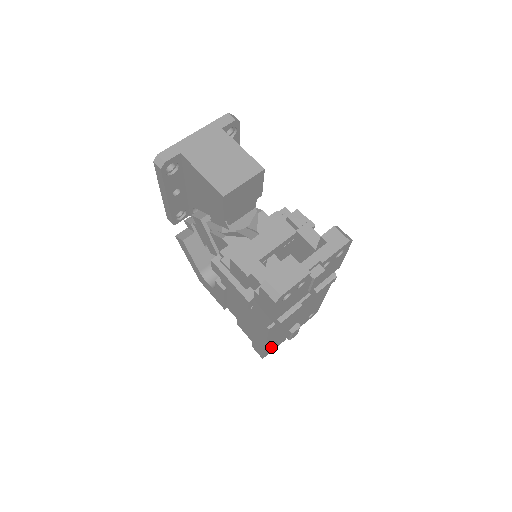
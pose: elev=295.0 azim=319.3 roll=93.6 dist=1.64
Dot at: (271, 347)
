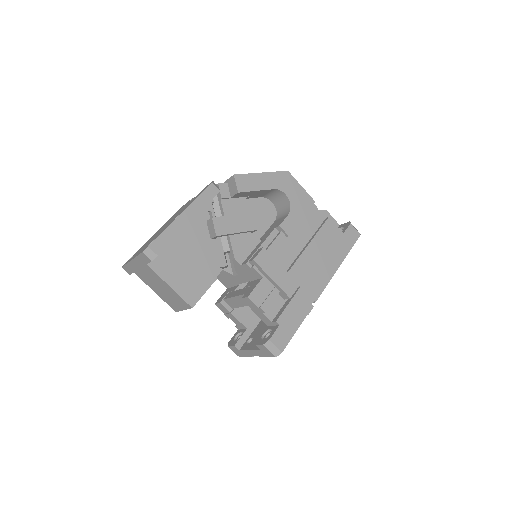
Dot at: occluded
